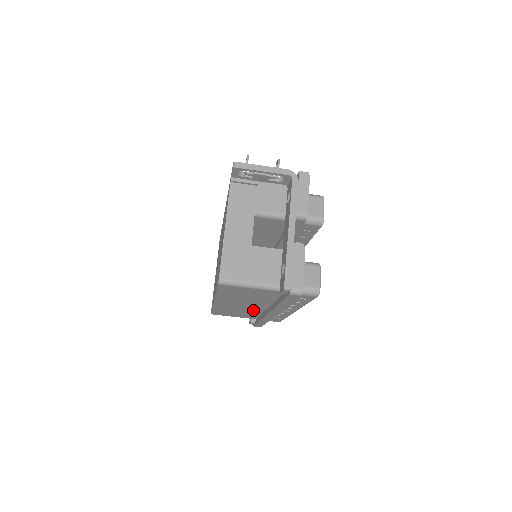
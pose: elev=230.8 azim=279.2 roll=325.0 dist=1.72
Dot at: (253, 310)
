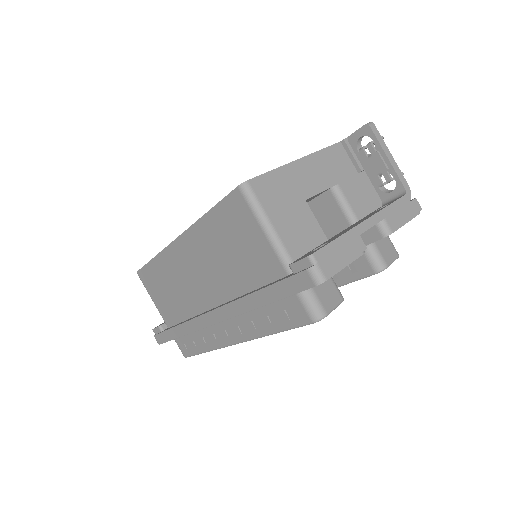
Dot at: (192, 300)
